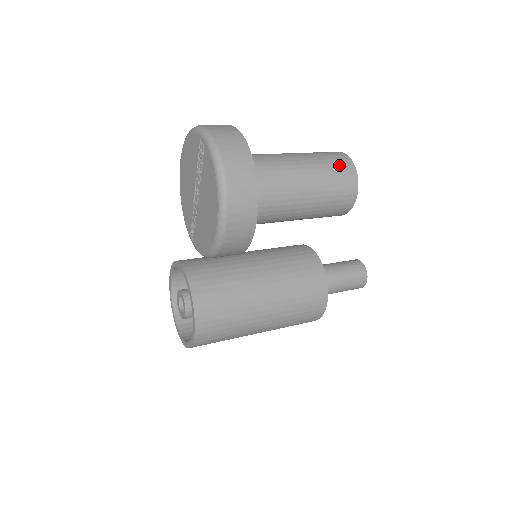
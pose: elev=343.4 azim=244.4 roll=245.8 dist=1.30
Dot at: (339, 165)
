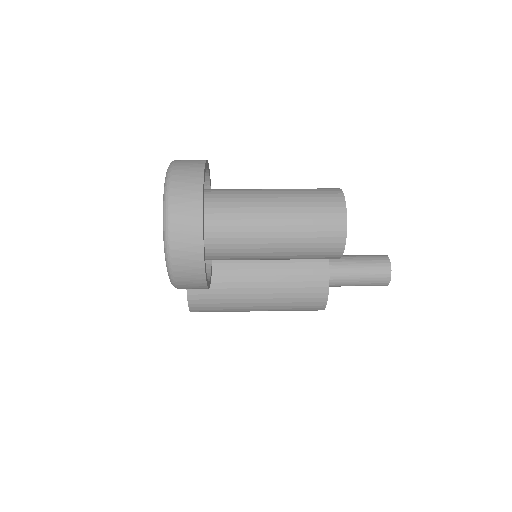
Dot at: (326, 222)
